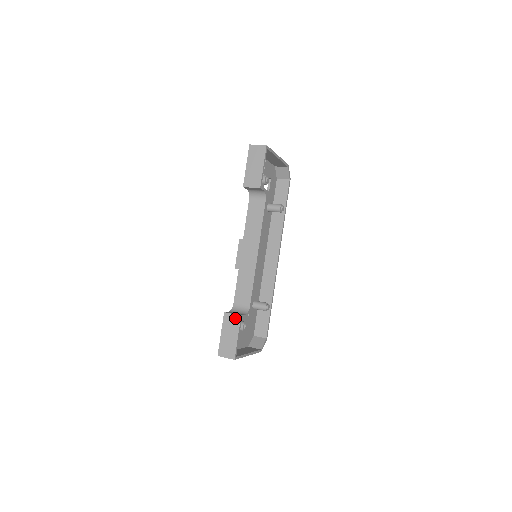
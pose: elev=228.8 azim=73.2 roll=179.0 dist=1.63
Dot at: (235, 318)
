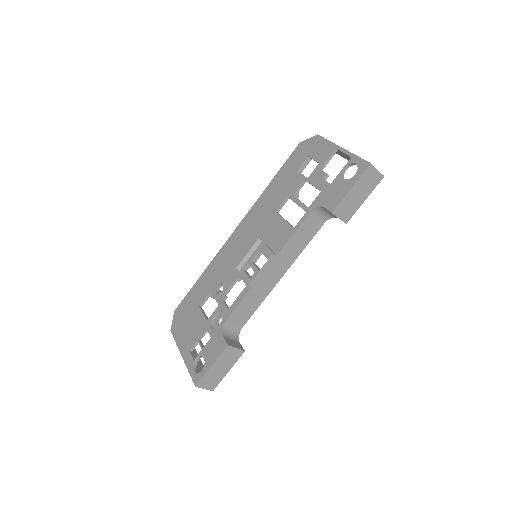
Dot at: (237, 353)
